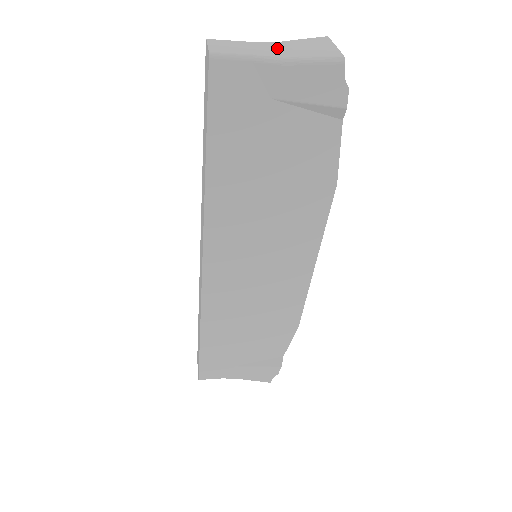
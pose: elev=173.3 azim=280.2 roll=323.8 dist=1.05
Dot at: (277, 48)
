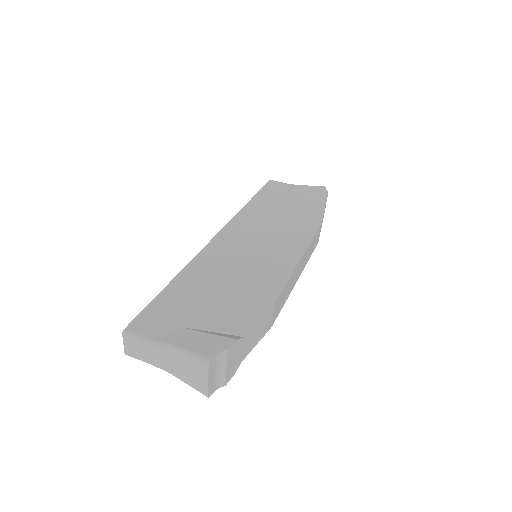
Dot at: (169, 360)
